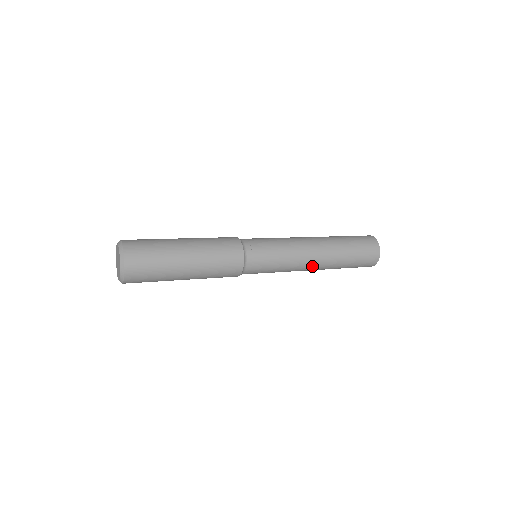
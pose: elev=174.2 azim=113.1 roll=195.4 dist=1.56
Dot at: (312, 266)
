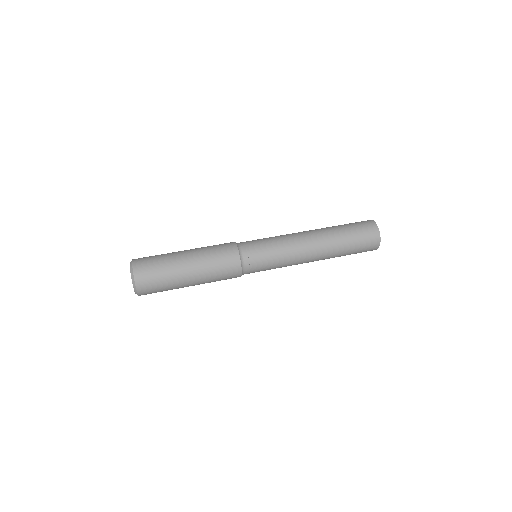
Dot at: occluded
